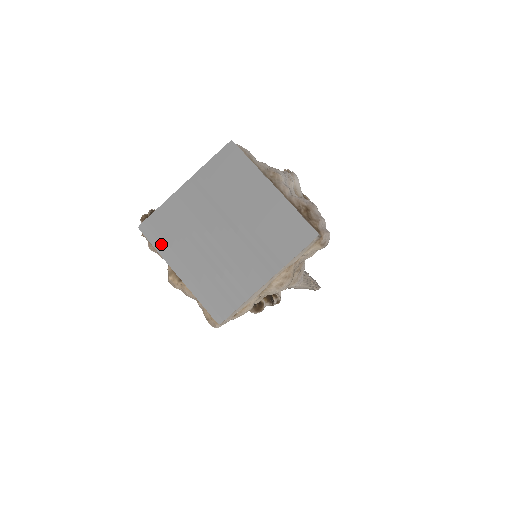
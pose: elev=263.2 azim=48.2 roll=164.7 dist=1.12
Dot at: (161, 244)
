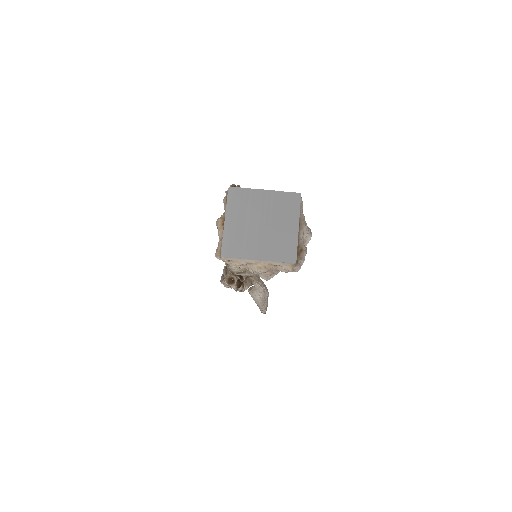
Dot at: (231, 203)
